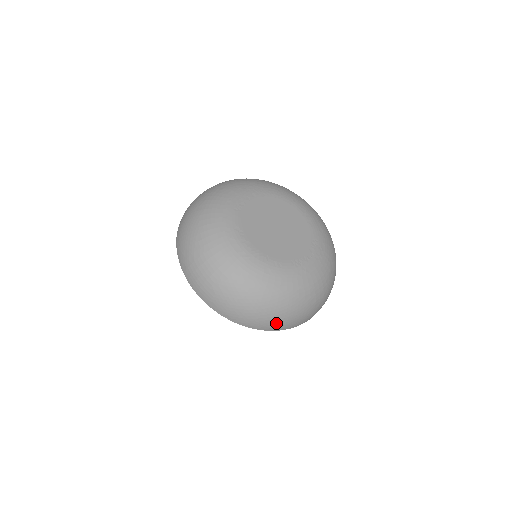
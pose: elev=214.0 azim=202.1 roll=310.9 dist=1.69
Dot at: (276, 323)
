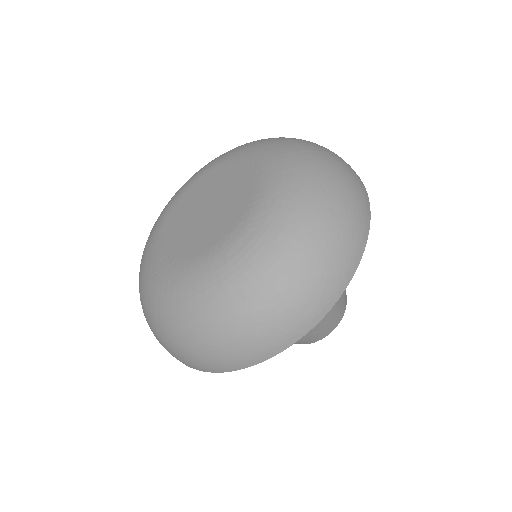
Dot at: (222, 357)
